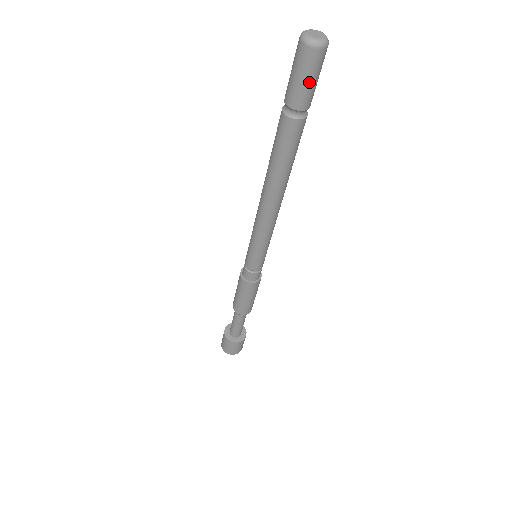
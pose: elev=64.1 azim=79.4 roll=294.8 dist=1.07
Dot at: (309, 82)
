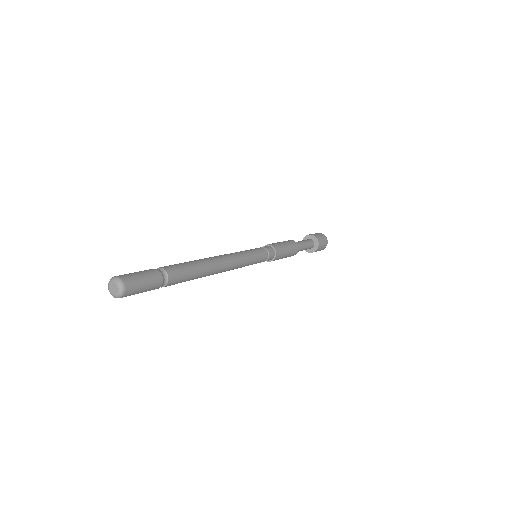
Dot at: (143, 291)
